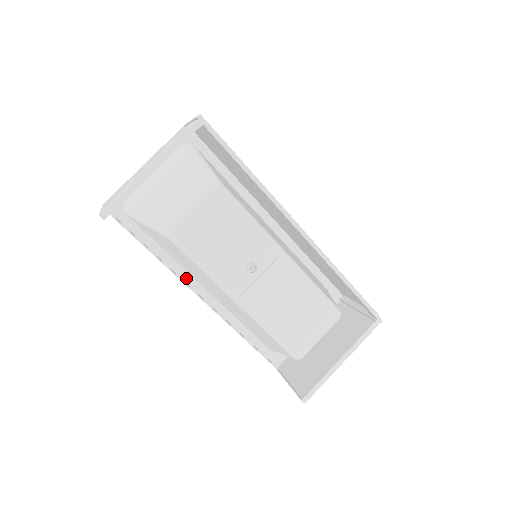
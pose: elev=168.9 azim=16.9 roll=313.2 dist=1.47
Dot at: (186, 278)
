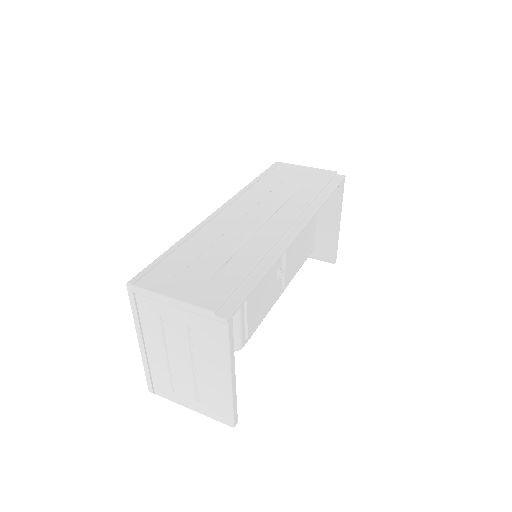
Dot at: occluded
